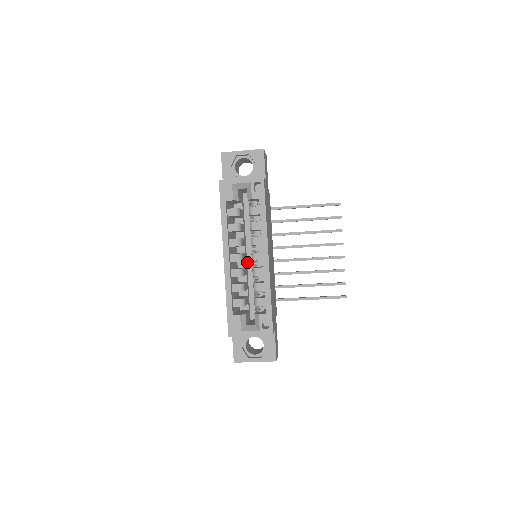
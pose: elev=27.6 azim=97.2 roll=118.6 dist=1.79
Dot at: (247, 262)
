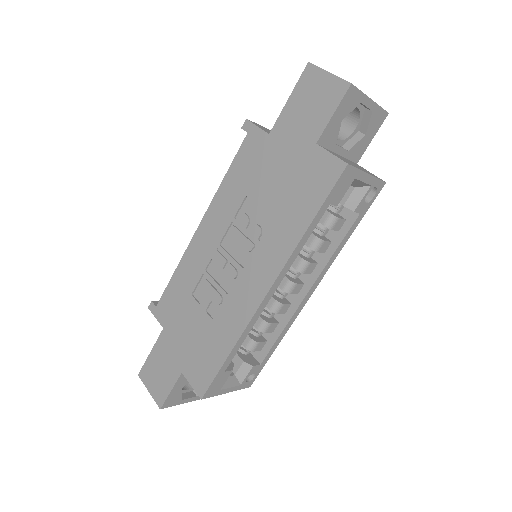
Dot at: occluded
